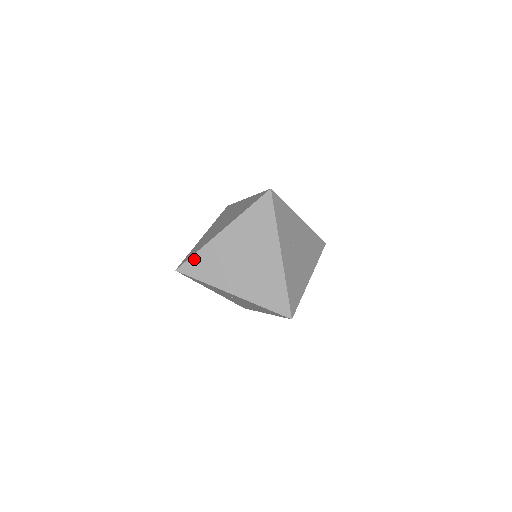
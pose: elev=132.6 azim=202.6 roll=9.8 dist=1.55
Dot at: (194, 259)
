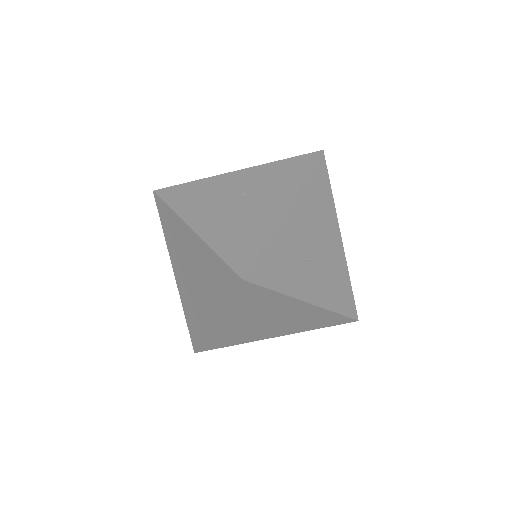
Dot at: (206, 343)
